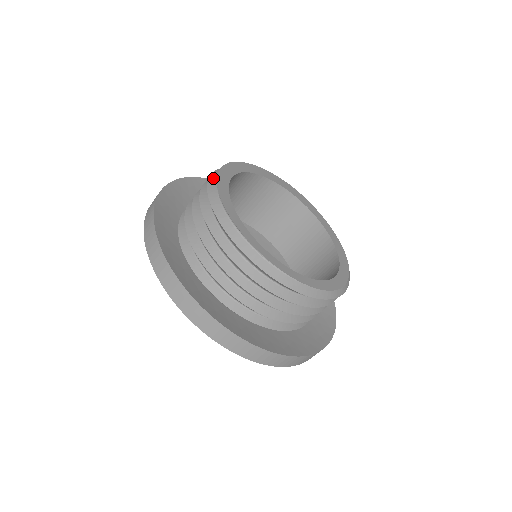
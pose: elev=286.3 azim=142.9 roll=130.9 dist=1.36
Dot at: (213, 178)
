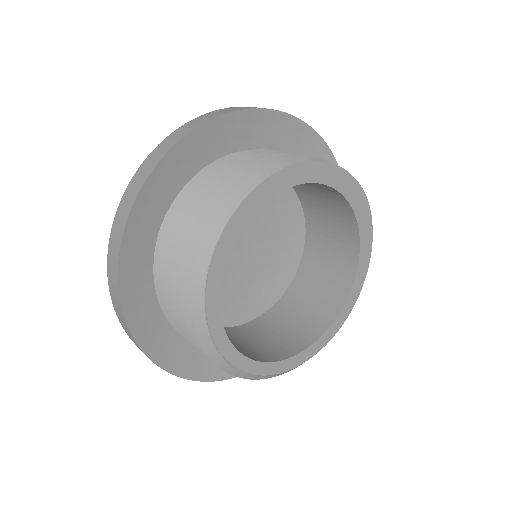
Dot at: (239, 194)
